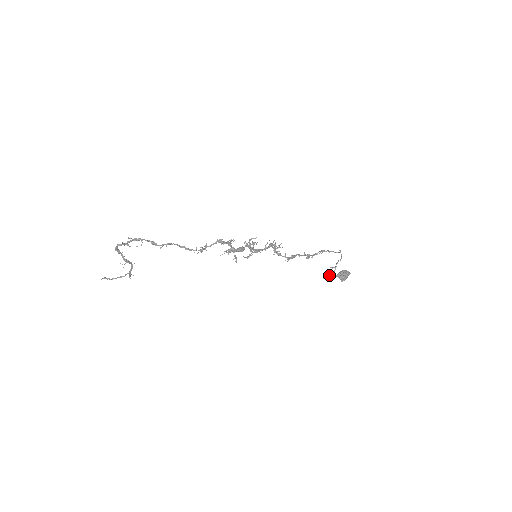
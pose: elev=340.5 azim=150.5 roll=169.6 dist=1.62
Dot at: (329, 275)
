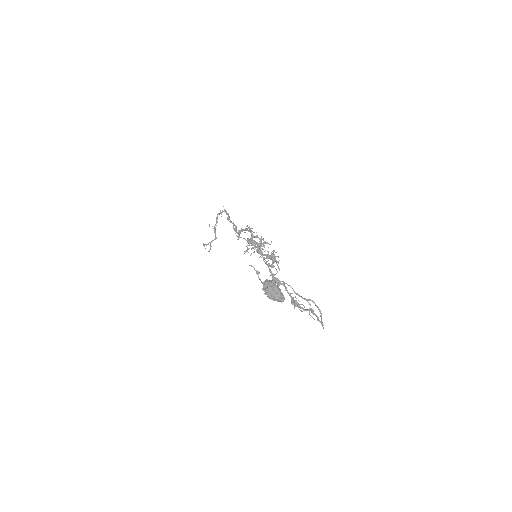
Dot at: occluded
